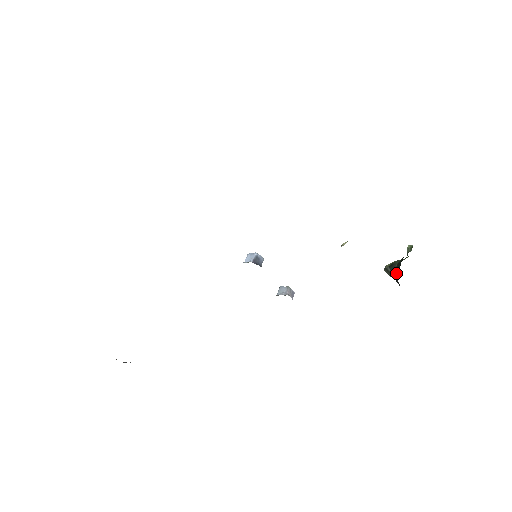
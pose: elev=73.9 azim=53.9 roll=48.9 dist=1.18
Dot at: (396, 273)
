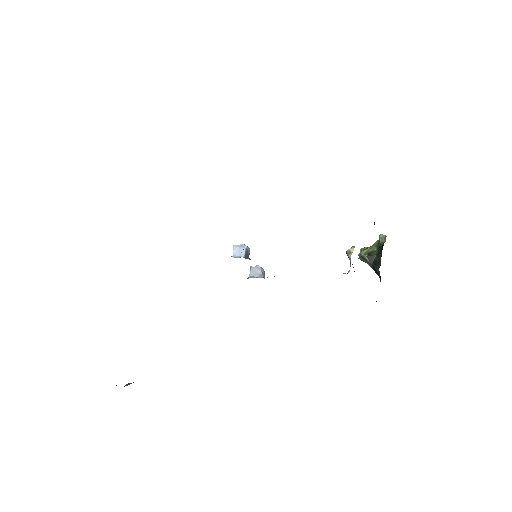
Dot at: (376, 264)
